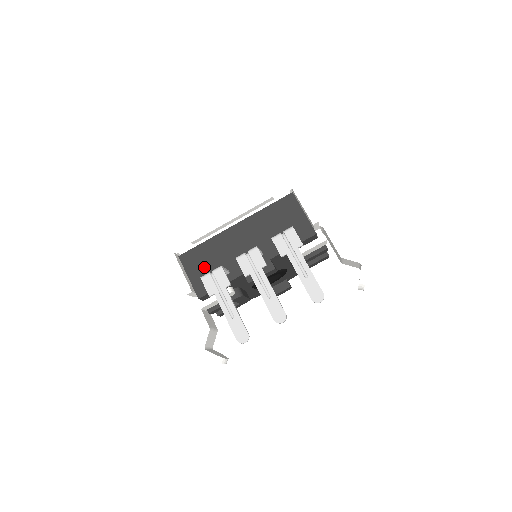
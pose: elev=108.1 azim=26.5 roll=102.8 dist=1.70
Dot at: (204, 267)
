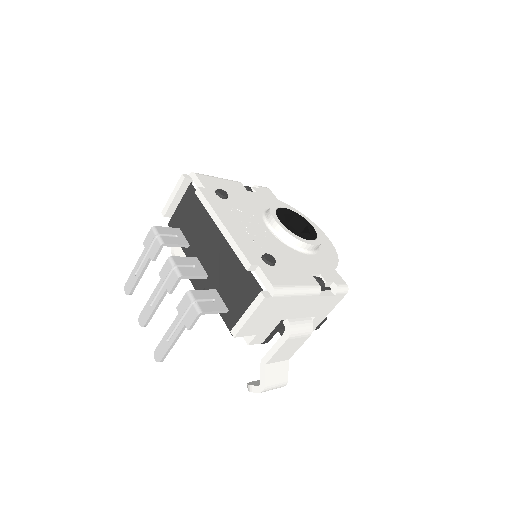
Dot at: (188, 216)
